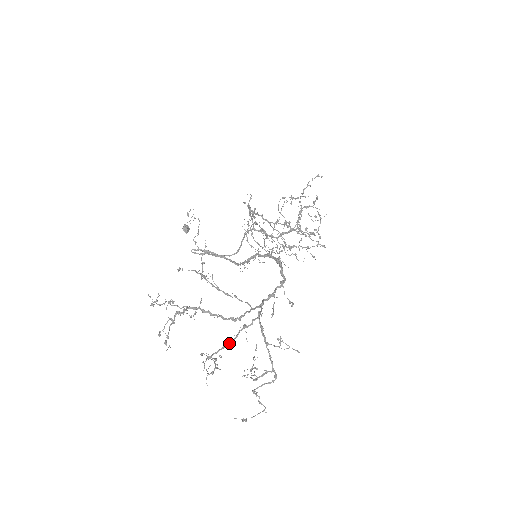
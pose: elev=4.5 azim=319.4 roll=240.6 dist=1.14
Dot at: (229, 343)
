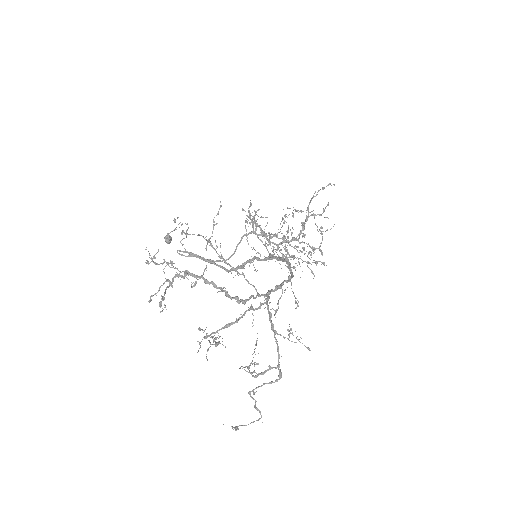
Dot at: (233, 322)
